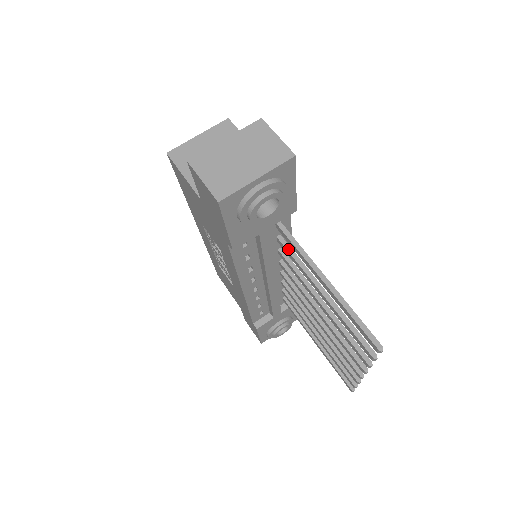
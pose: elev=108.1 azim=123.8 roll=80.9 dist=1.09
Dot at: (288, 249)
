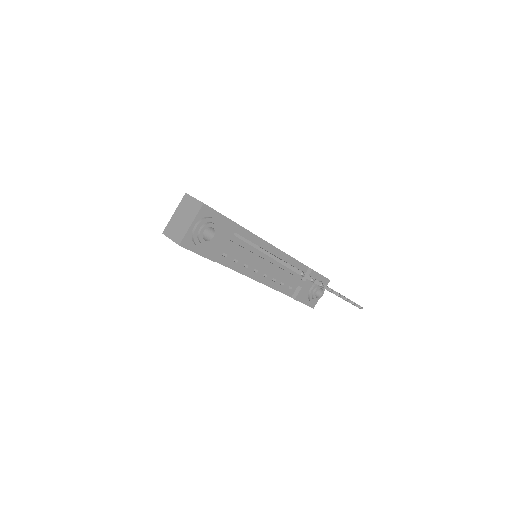
Dot at: occluded
